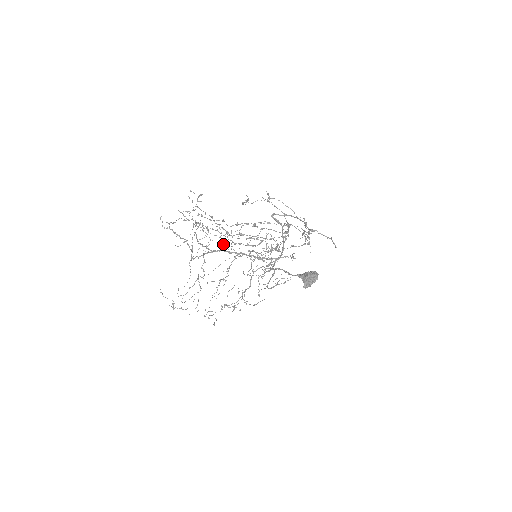
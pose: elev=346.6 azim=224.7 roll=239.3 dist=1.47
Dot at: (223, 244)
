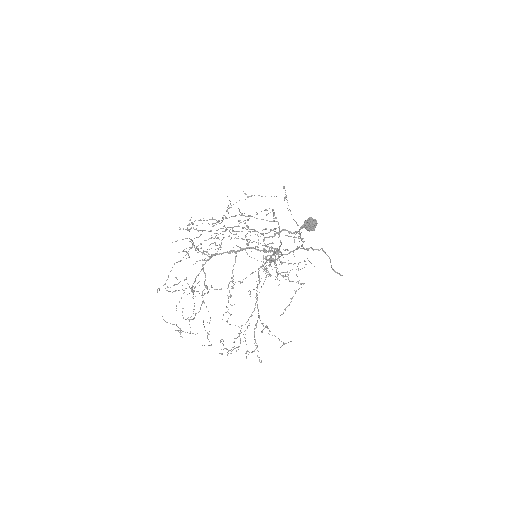
Dot at: (218, 238)
